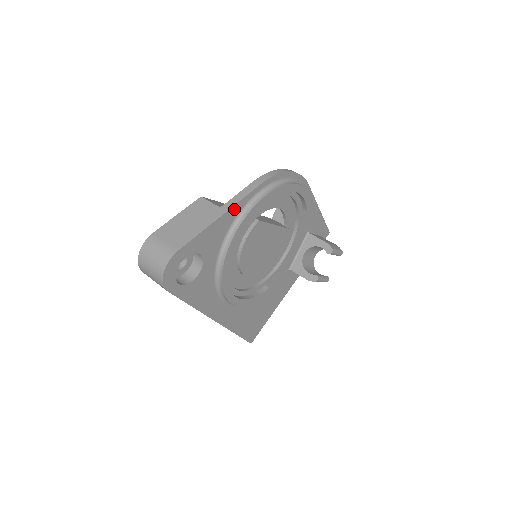
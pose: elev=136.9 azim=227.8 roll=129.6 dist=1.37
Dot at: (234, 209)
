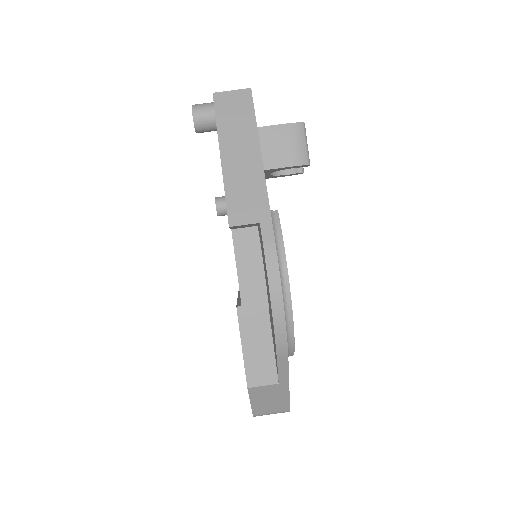
Dot at: occluded
